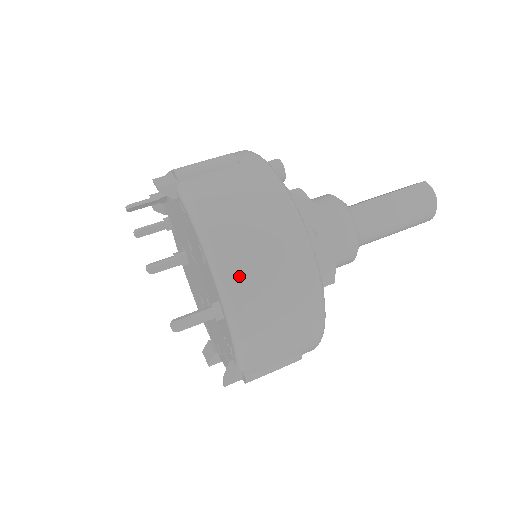
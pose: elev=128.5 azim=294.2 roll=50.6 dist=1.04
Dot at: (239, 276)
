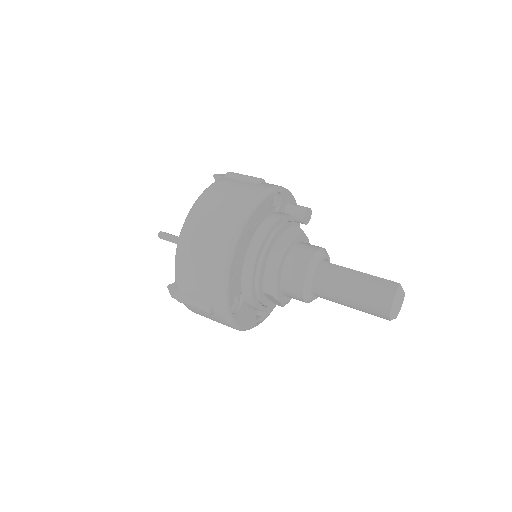
Dot at: (193, 226)
